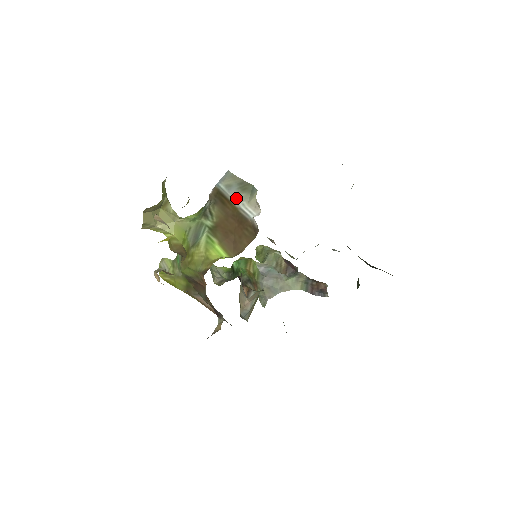
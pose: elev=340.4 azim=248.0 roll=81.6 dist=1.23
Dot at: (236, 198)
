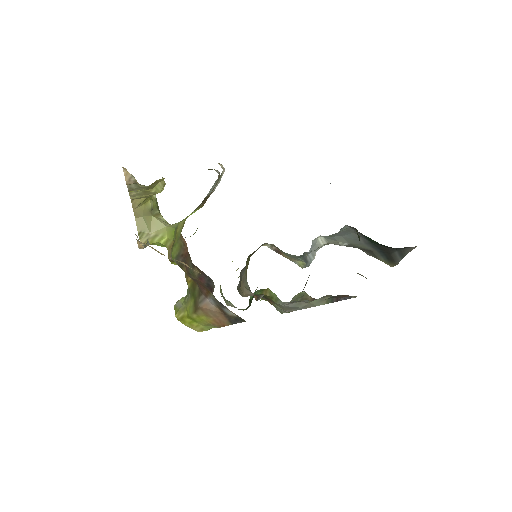
Dot at: (214, 189)
